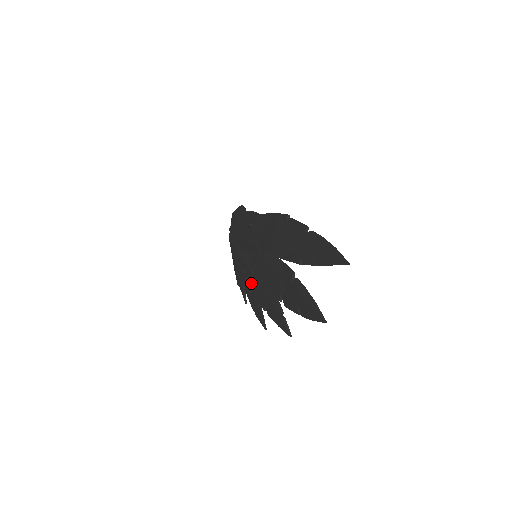
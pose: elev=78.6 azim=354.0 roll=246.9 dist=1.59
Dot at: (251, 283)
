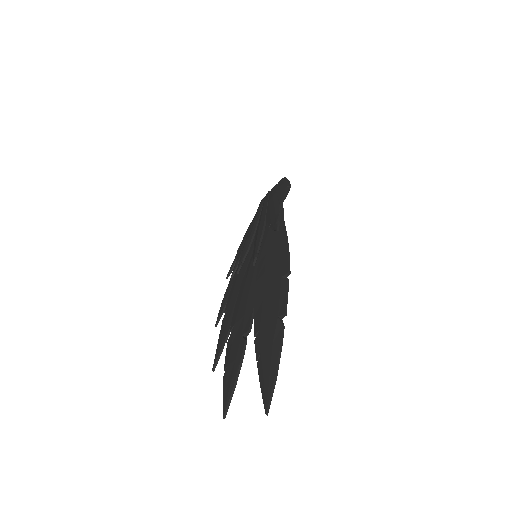
Dot at: occluded
